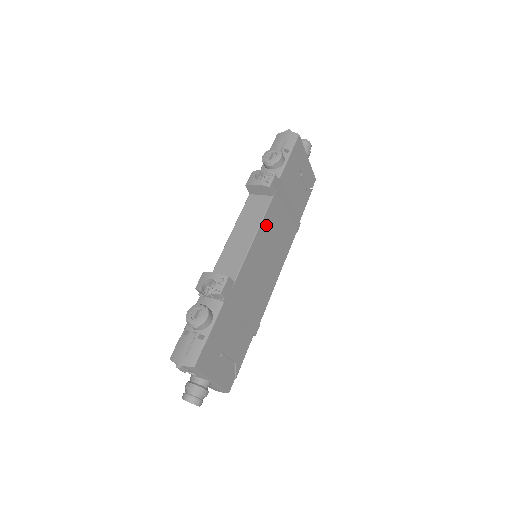
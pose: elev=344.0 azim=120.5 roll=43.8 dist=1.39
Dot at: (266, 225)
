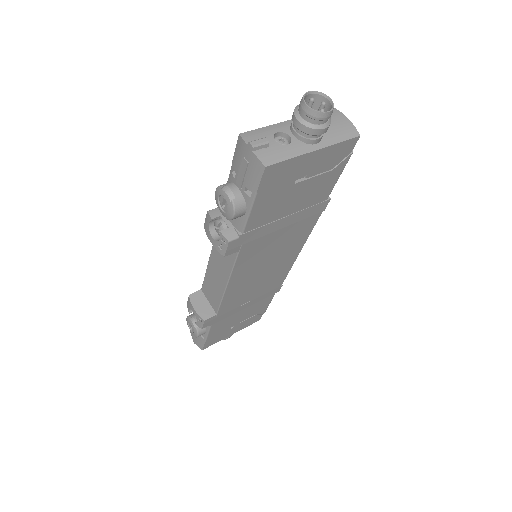
Dot at: (243, 267)
